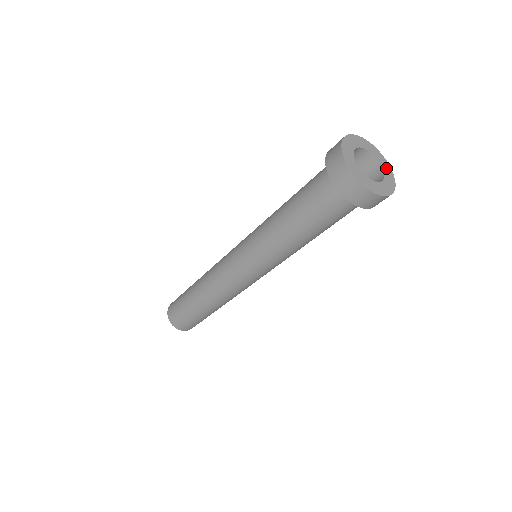
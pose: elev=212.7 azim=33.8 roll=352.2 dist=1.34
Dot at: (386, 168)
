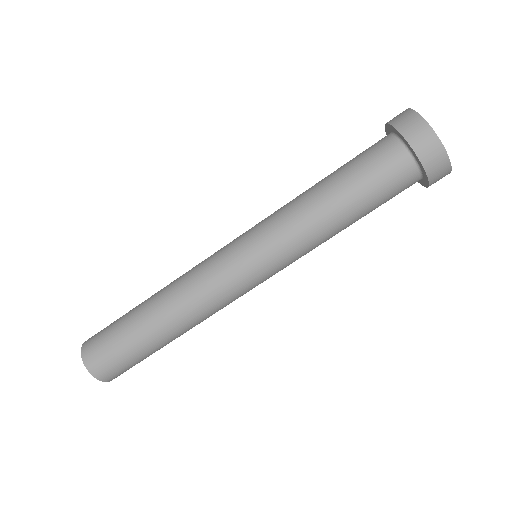
Dot at: occluded
